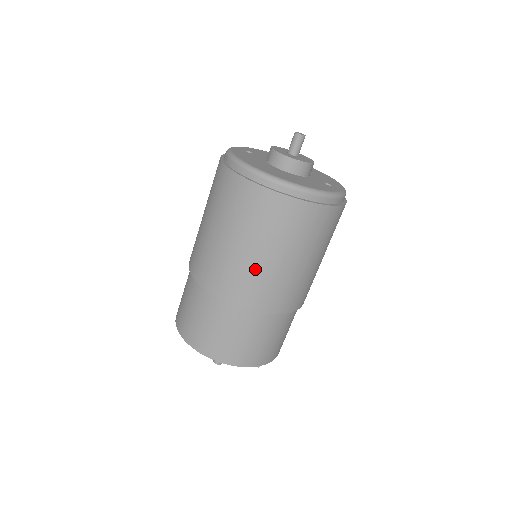
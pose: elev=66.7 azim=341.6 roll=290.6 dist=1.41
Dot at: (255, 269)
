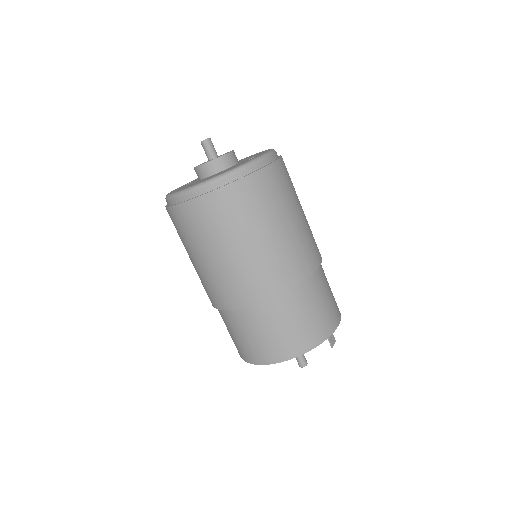
Dot at: (236, 267)
